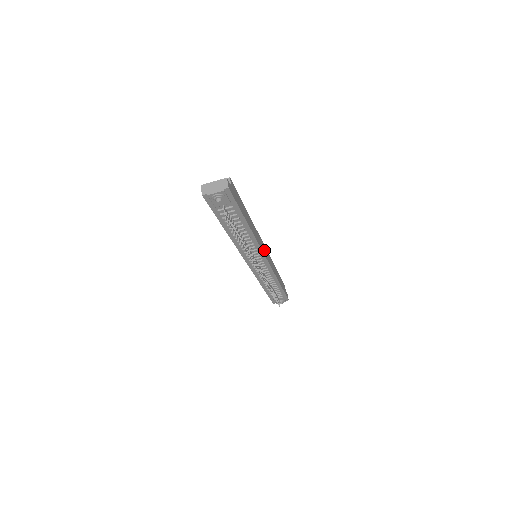
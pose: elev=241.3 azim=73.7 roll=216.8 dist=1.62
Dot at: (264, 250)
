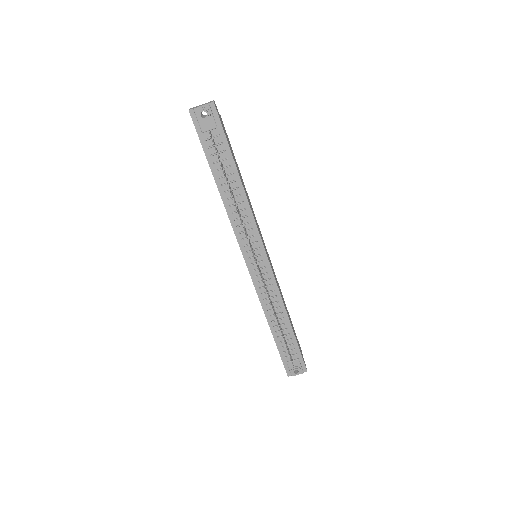
Dot at: occluded
